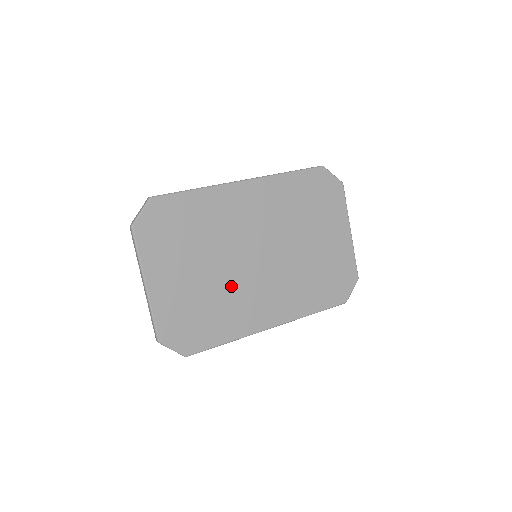
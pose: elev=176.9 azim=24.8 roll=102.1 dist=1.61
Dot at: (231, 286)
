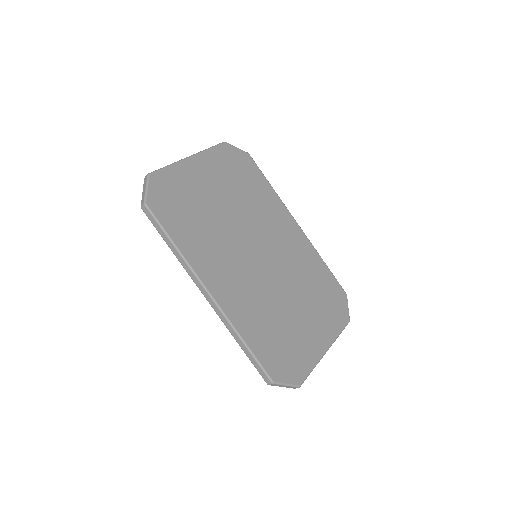
Dot at: (225, 234)
